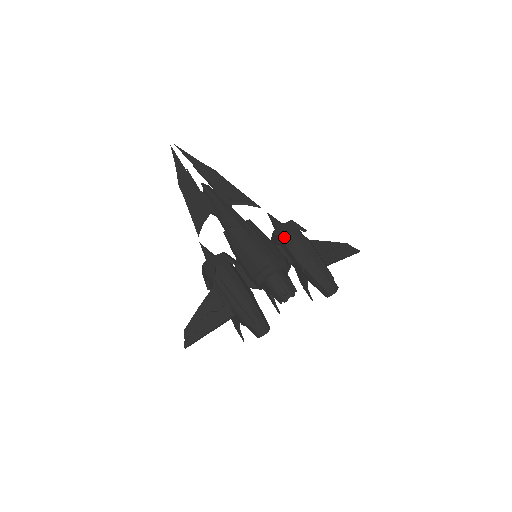
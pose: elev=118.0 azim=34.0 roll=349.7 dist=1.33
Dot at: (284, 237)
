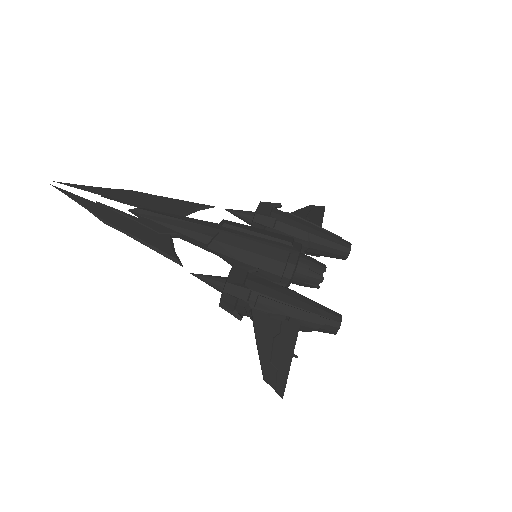
Dot at: (272, 220)
